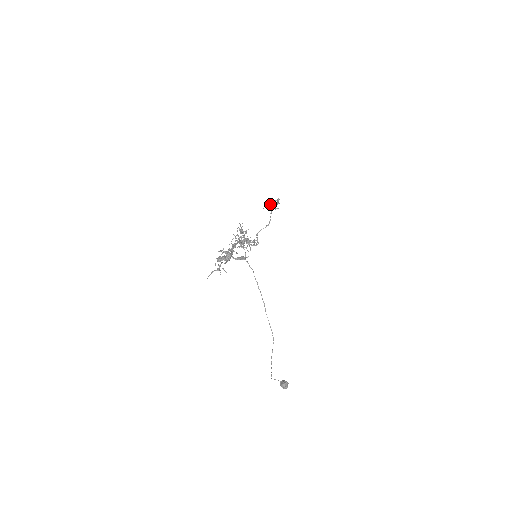
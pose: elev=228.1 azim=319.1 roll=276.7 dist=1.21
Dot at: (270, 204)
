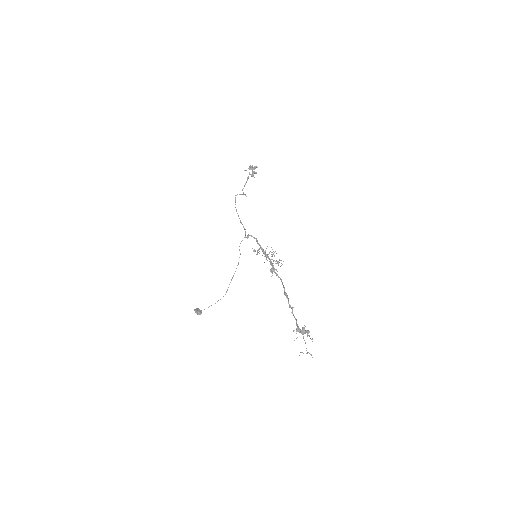
Dot at: (250, 169)
